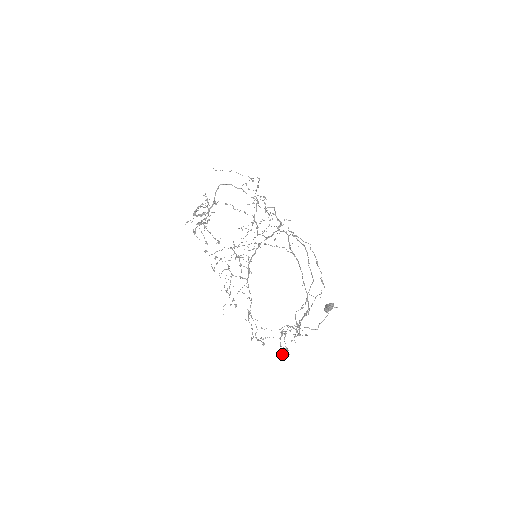
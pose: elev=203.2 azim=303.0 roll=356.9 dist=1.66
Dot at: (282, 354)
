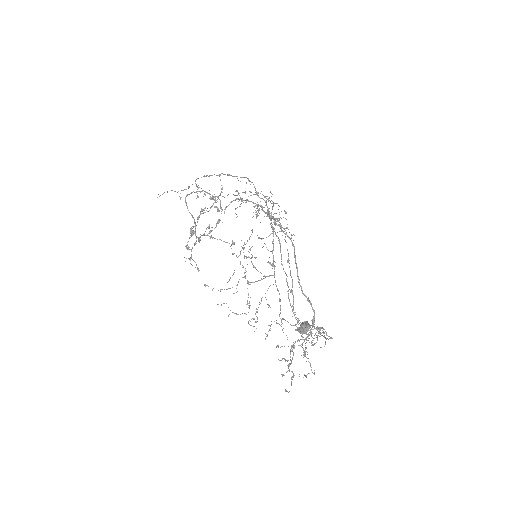
Dot at: (304, 374)
